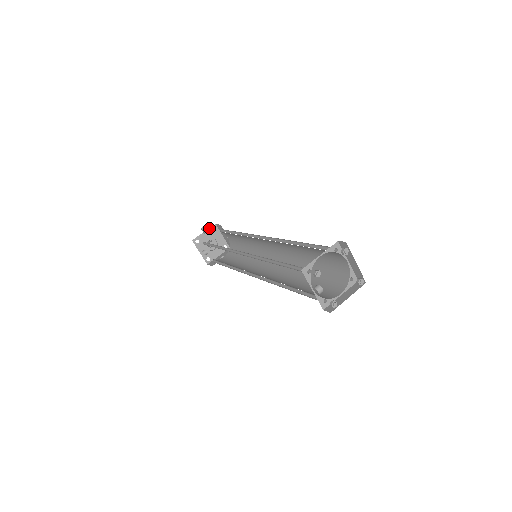
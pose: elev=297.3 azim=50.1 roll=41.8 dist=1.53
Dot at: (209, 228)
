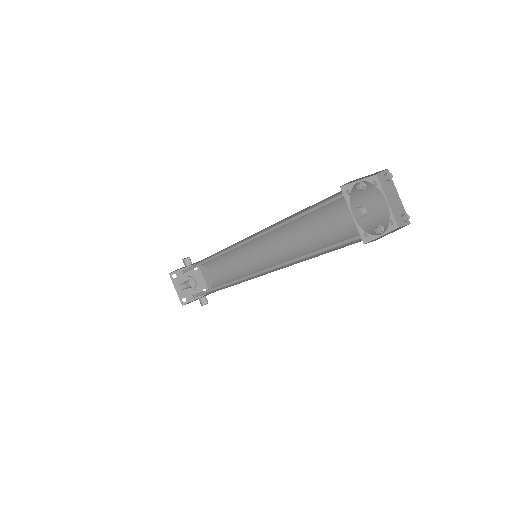
Dot at: (190, 265)
